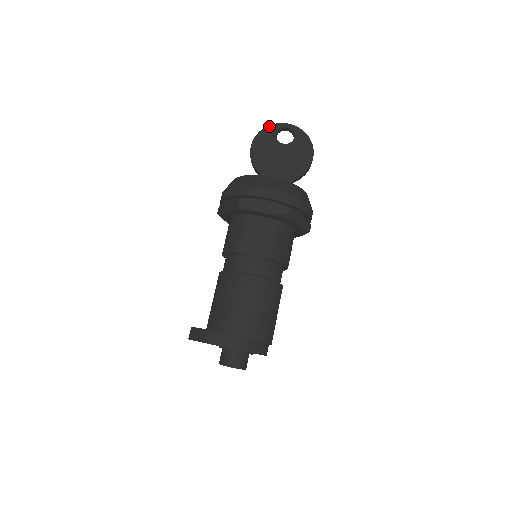
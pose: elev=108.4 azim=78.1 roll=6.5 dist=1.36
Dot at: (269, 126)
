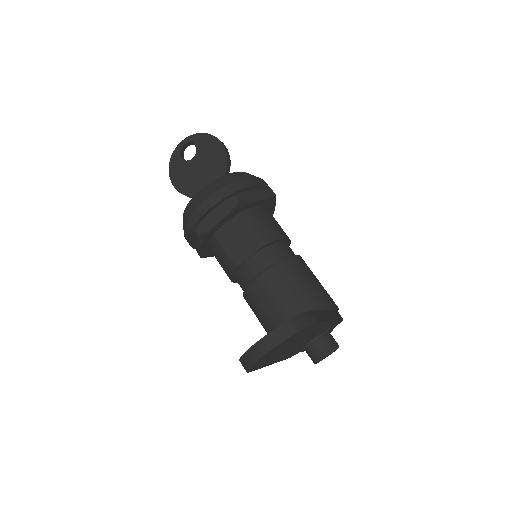
Dot at: (171, 159)
